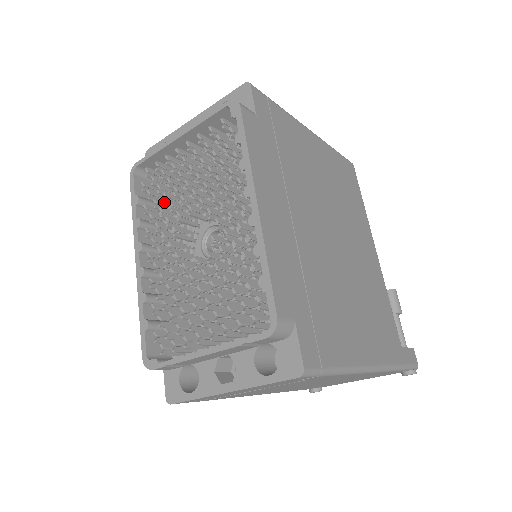
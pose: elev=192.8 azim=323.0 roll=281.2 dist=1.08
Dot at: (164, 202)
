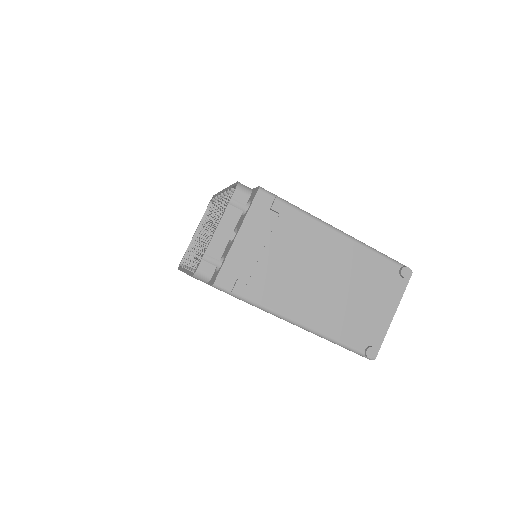
Dot at: occluded
